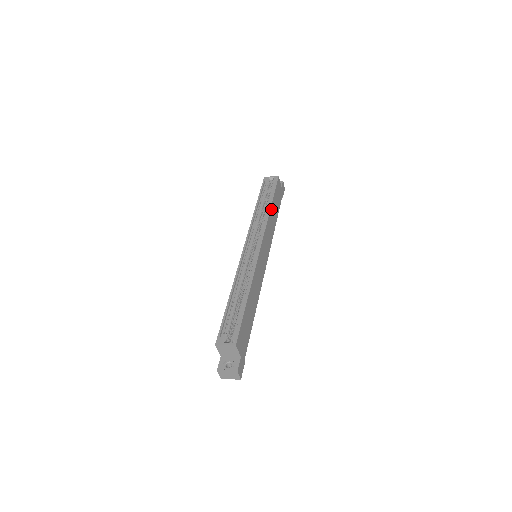
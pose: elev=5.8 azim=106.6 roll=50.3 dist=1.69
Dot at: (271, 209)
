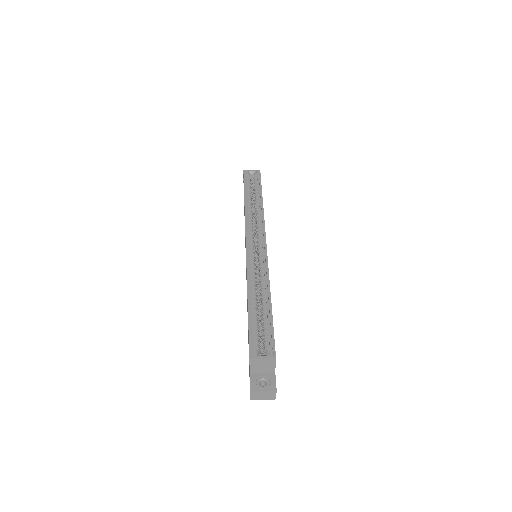
Dot at: occluded
